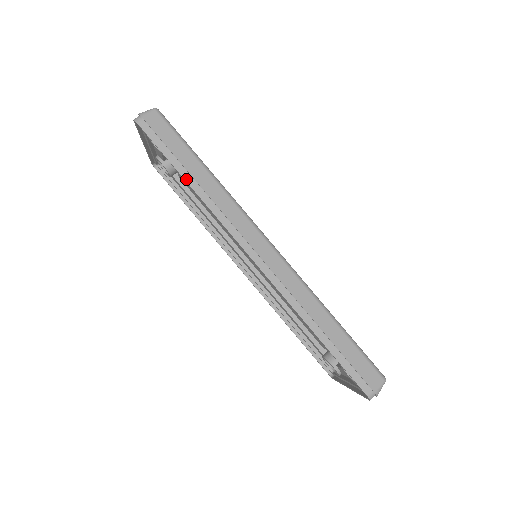
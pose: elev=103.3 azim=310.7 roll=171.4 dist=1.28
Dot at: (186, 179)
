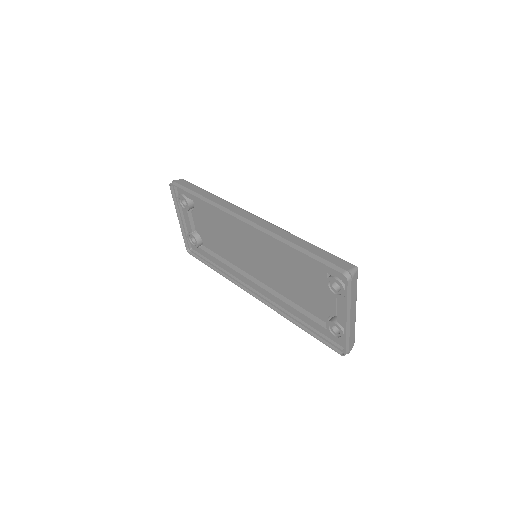
Dot at: (199, 197)
